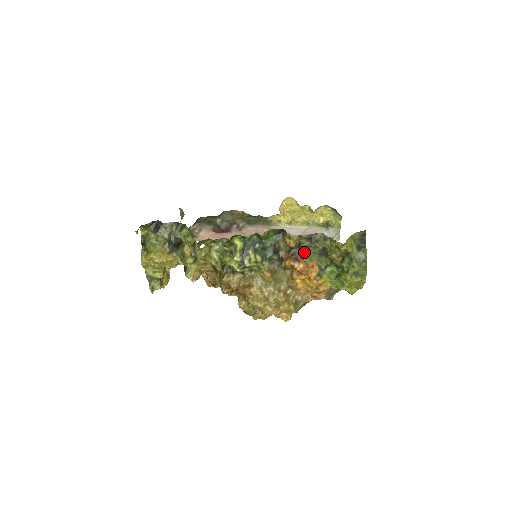
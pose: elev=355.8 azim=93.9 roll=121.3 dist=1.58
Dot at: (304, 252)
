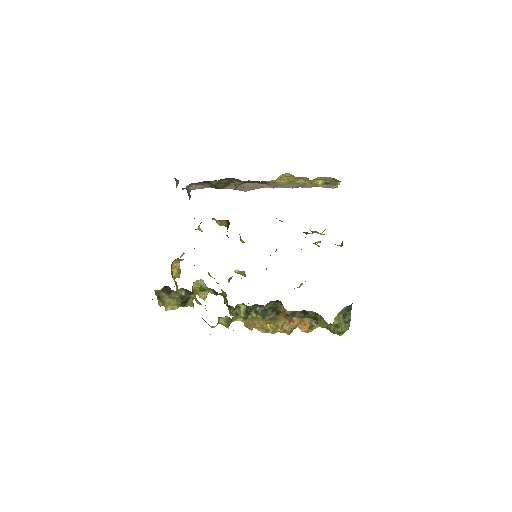
Dot at: occluded
